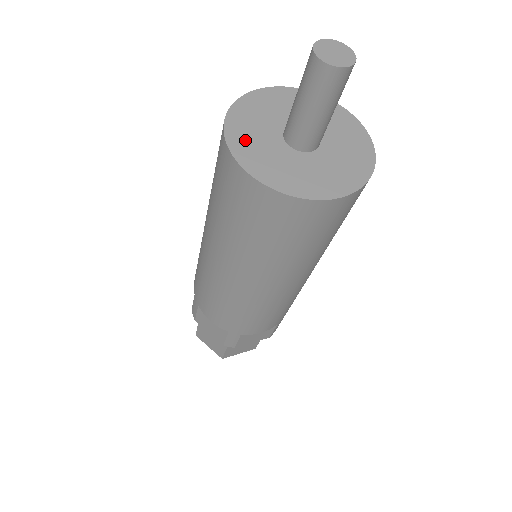
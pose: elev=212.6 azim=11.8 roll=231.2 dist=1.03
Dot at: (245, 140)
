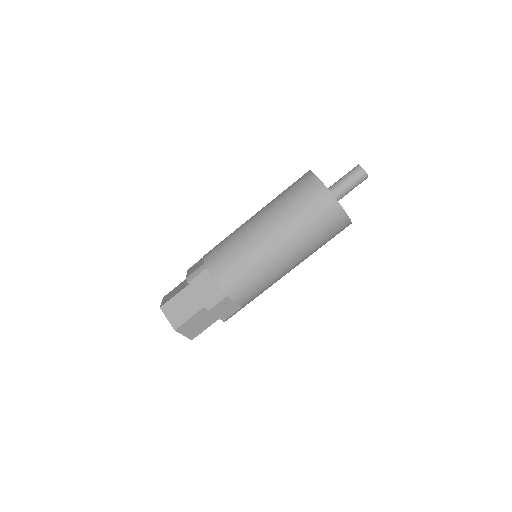
Dot at: occluded
